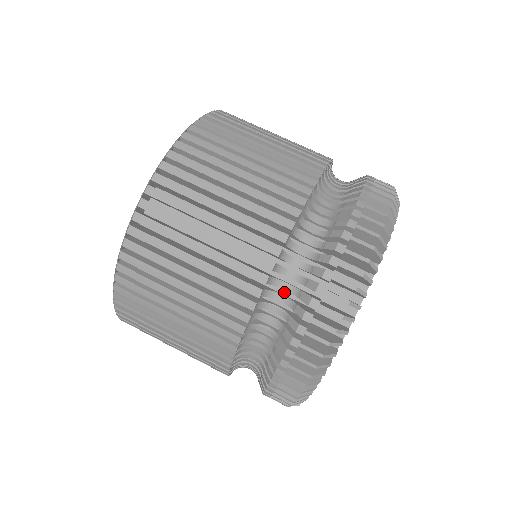
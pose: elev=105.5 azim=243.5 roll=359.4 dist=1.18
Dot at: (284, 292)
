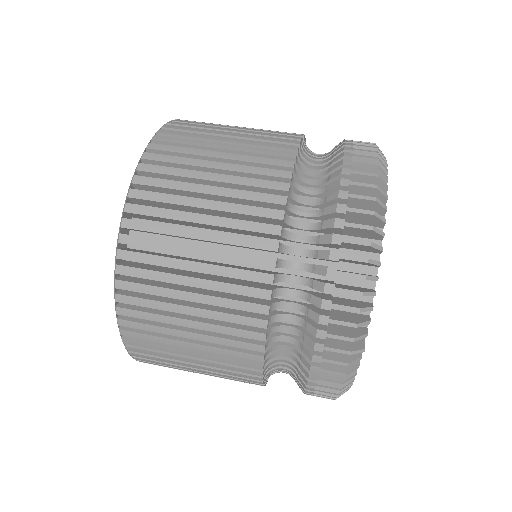
Dot at: (312, 181)
